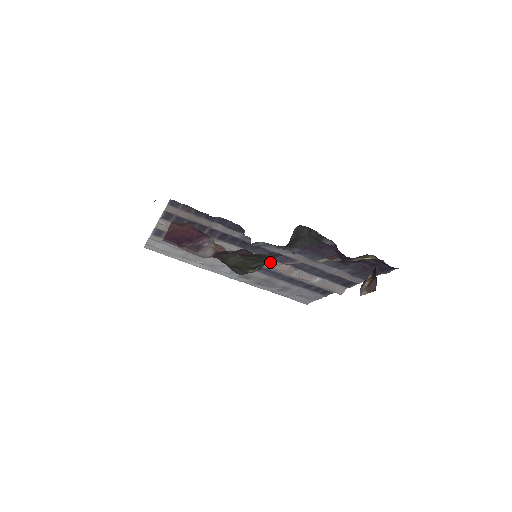
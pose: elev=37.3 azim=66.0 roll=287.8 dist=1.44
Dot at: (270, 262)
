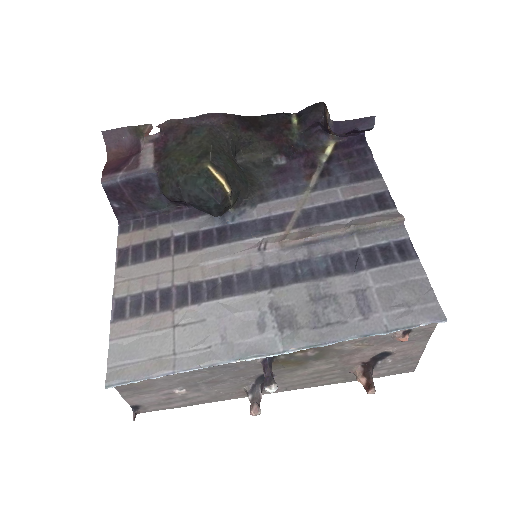
Dot at: (272, 240)
